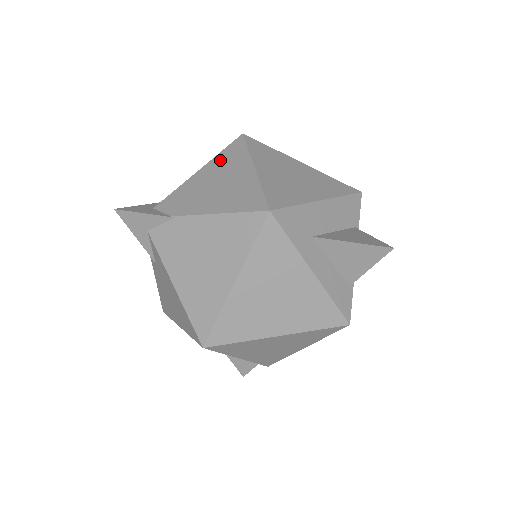
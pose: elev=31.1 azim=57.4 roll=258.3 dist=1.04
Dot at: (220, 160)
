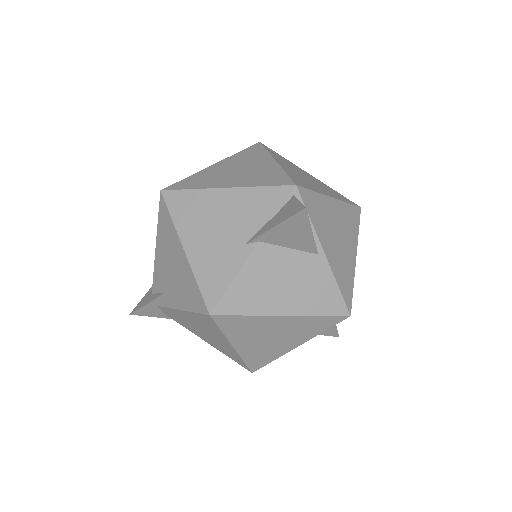
Dot at: occluded
